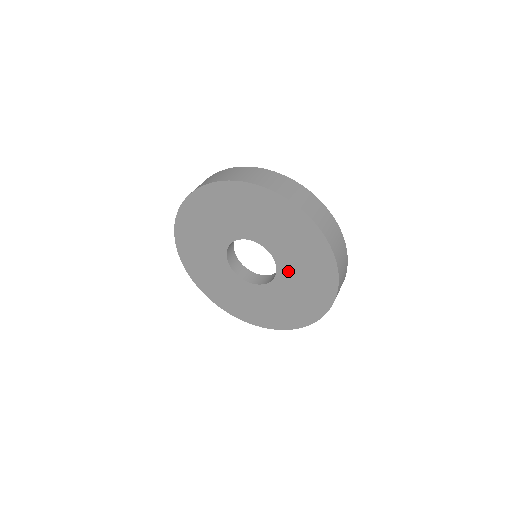
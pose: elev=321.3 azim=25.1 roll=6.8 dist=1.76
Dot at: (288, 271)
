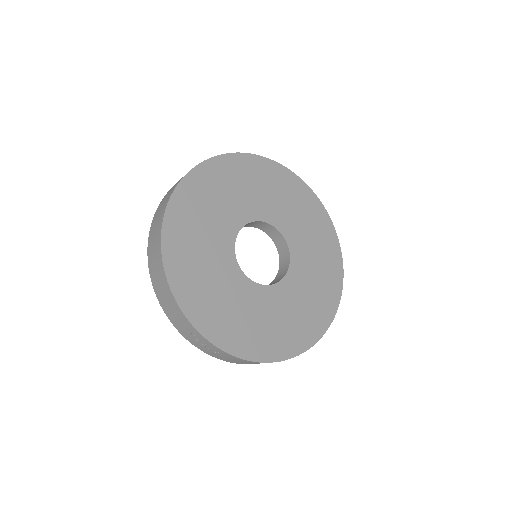
Dot at: (299, 274)
